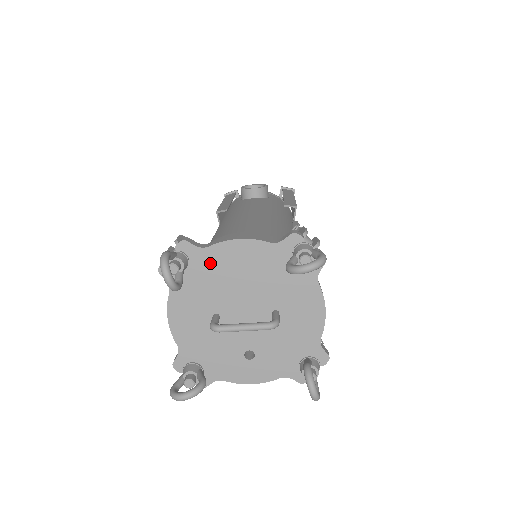
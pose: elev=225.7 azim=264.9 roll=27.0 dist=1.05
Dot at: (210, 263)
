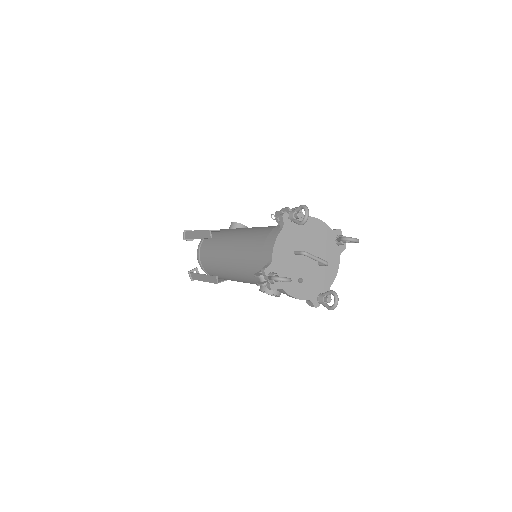
Dot at: (305, 224)
